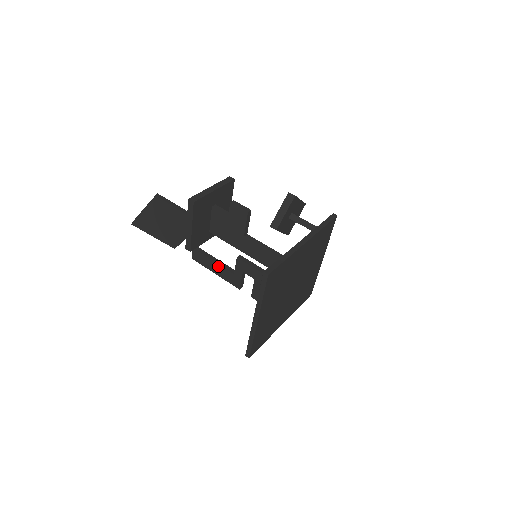
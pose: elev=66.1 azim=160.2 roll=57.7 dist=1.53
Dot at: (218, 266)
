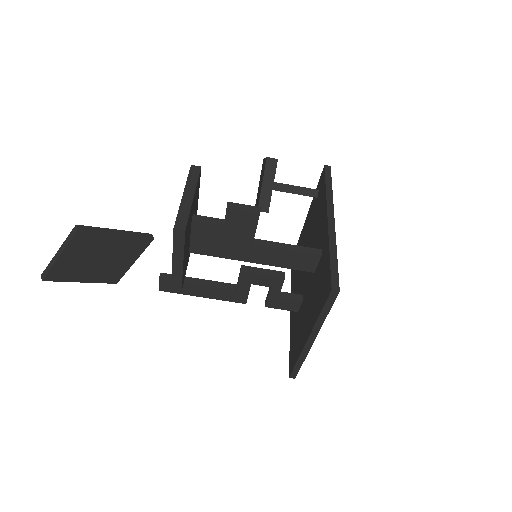
Dot at: (208, 288)
